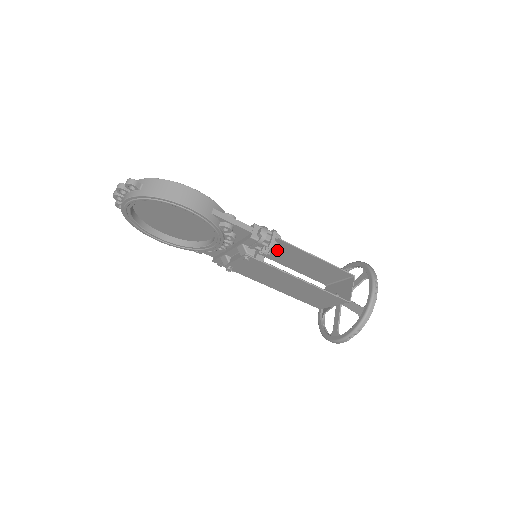
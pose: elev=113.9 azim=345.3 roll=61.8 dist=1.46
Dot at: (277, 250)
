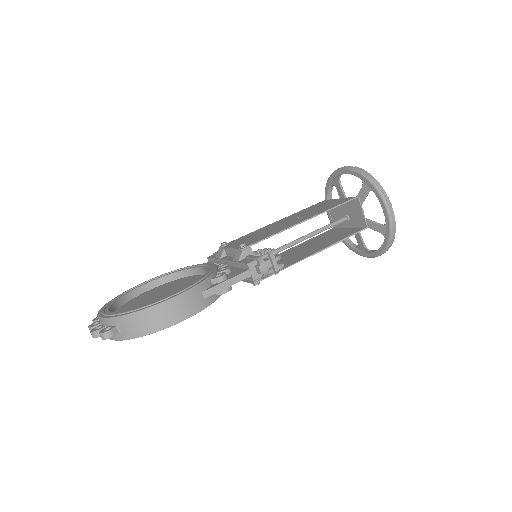
Dot at: occluded
